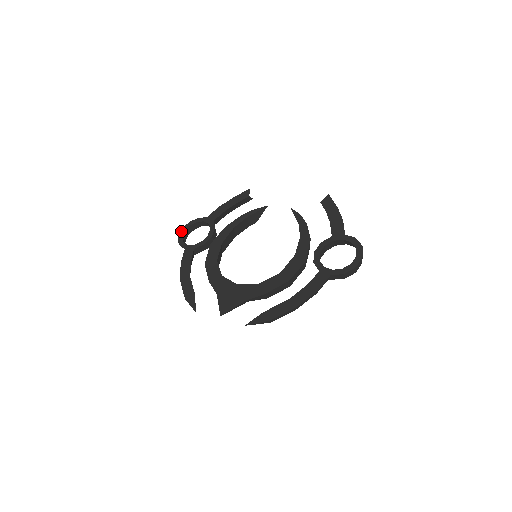
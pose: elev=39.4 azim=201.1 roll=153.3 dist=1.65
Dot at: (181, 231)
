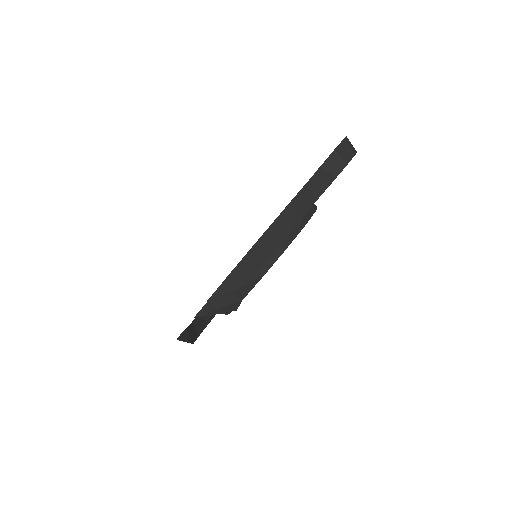
Dot at: occluded
